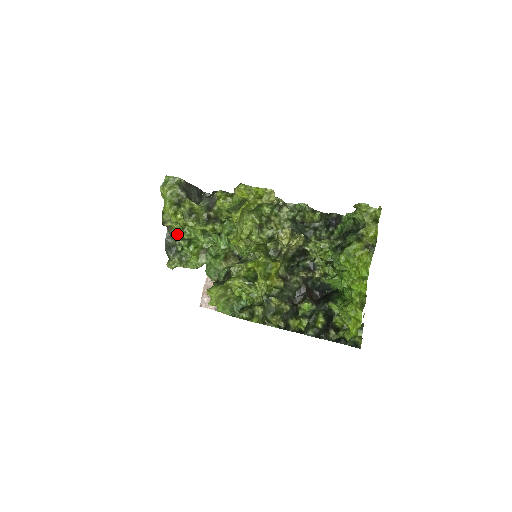
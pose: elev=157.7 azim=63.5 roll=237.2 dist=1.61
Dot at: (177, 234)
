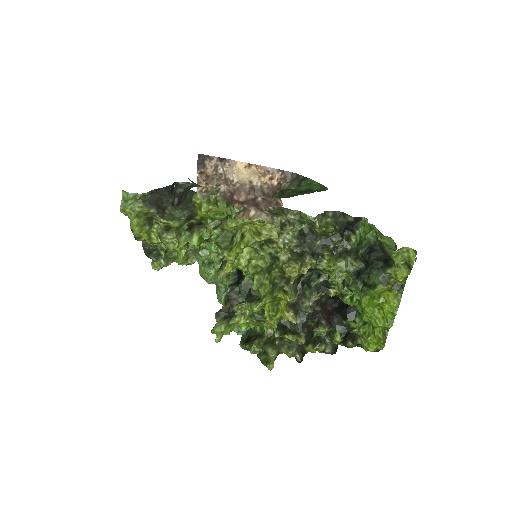
Dot at: occluded
